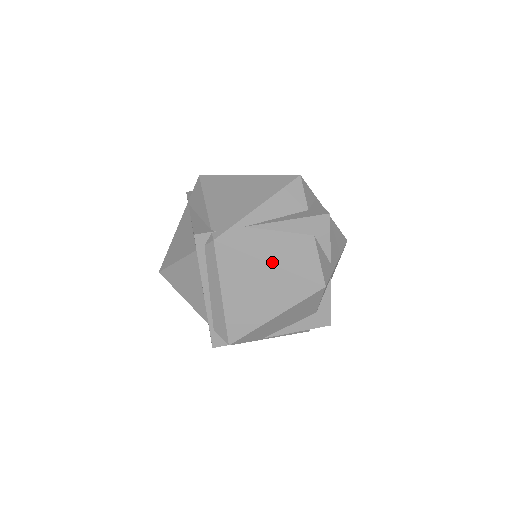
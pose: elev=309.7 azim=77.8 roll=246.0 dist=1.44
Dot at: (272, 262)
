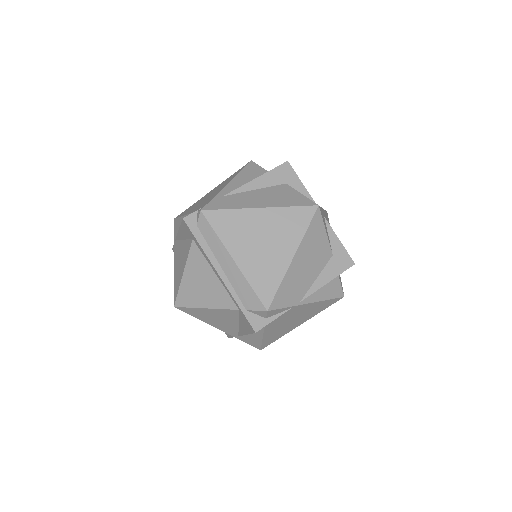
Dot at: (260, 206)
